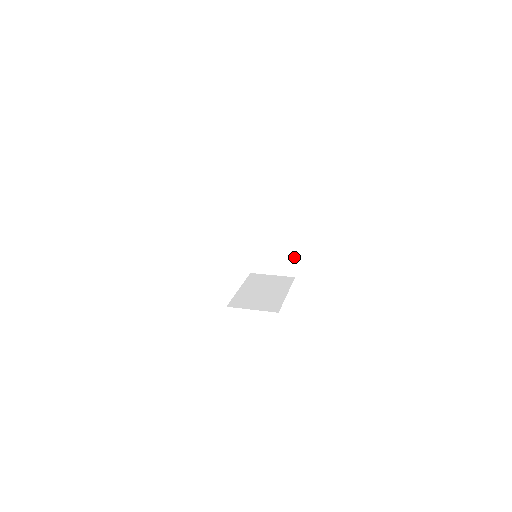
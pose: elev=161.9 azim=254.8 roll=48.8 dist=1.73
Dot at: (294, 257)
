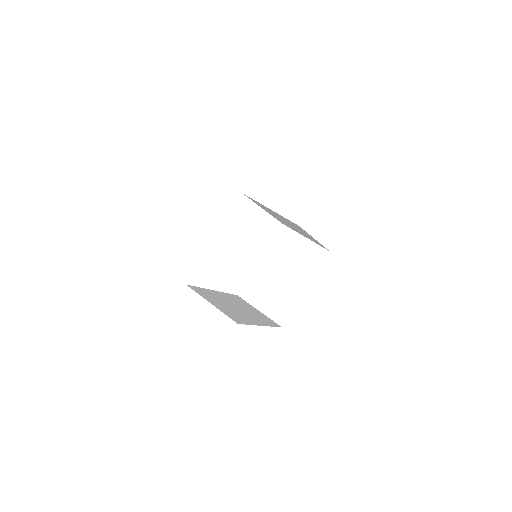
Dot at: (295, 303)
